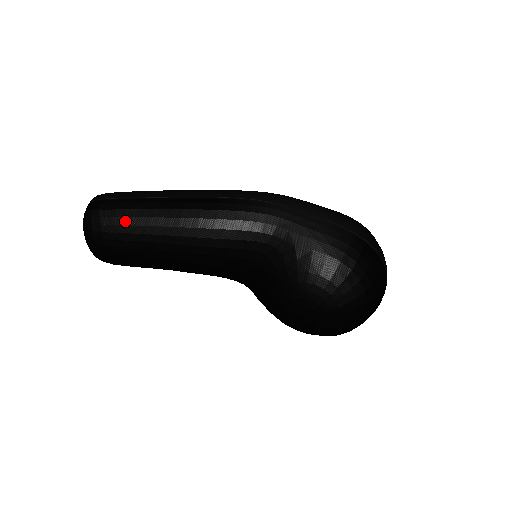
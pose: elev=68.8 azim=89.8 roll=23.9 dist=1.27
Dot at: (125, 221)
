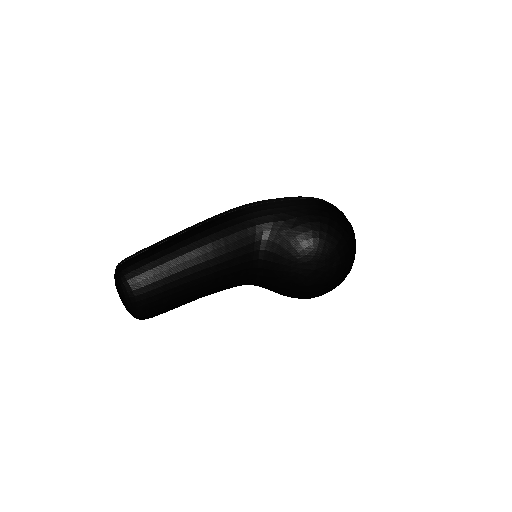
Dot at: (154, 264)
